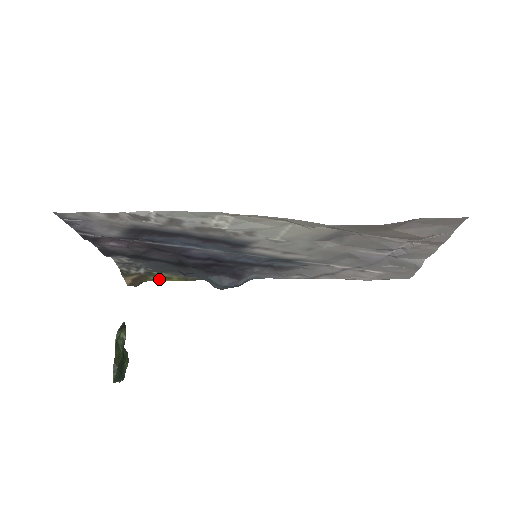
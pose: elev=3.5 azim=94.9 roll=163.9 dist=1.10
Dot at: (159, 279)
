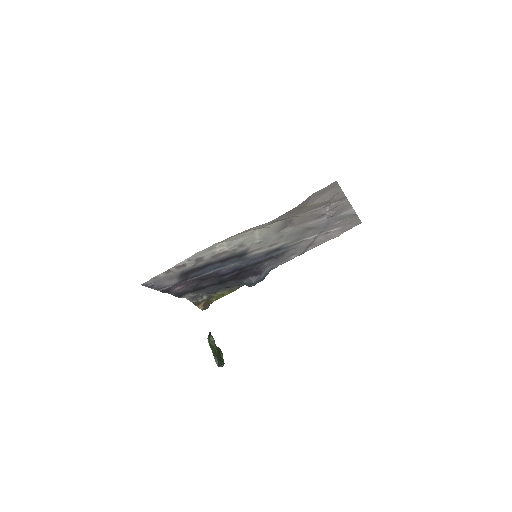
Dot at: (218, 298)
